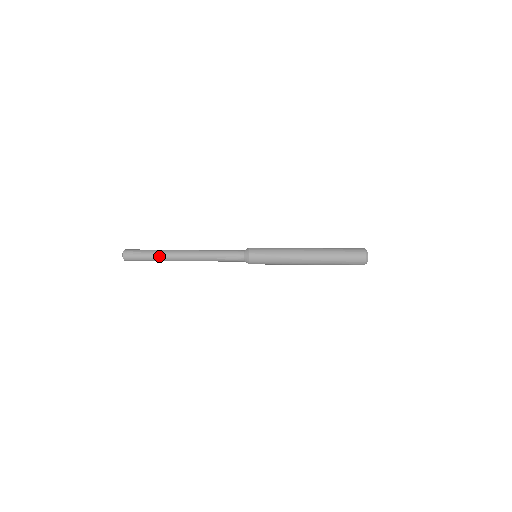
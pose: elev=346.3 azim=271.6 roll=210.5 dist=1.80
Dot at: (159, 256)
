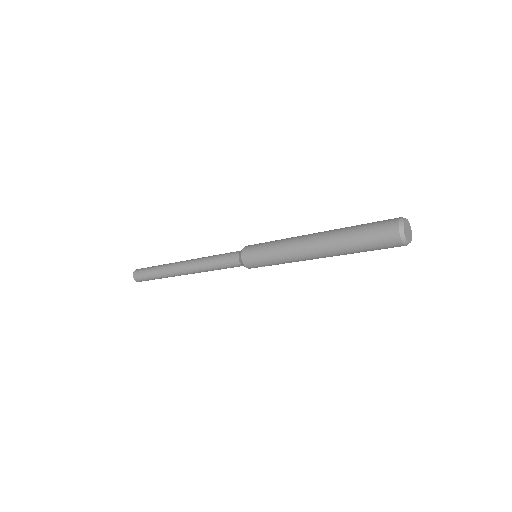
Dot at: (162, 275)
